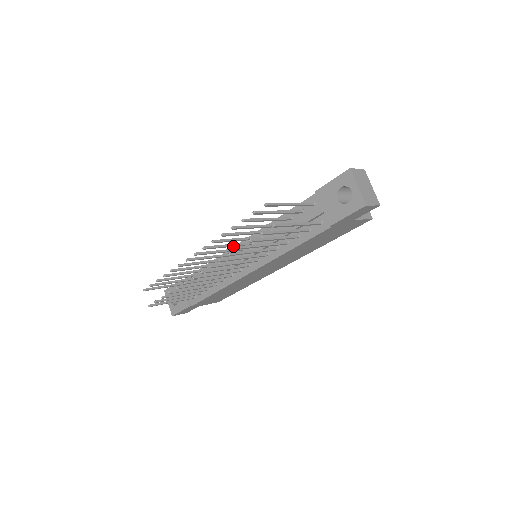
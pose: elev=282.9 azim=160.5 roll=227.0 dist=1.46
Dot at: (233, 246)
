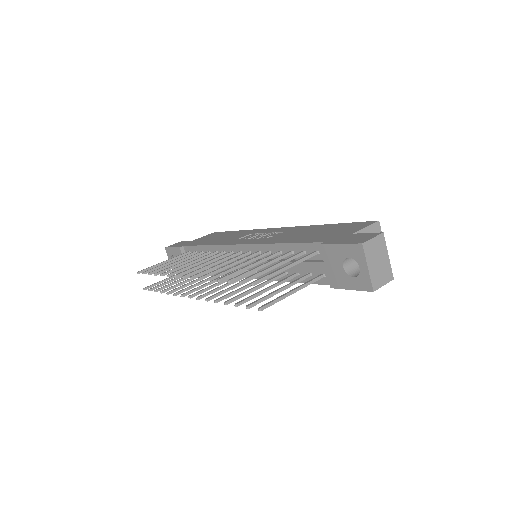
Dot at: (227, 263)
